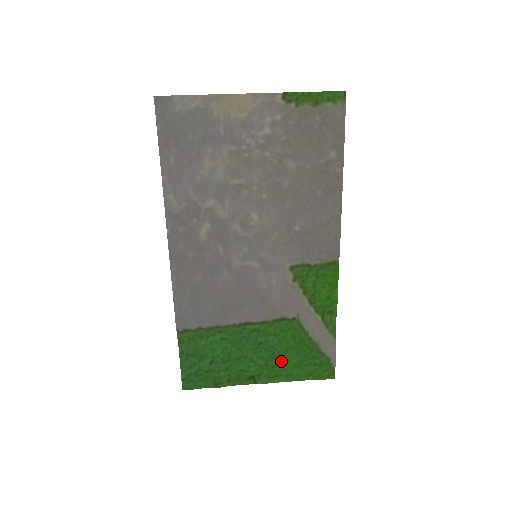
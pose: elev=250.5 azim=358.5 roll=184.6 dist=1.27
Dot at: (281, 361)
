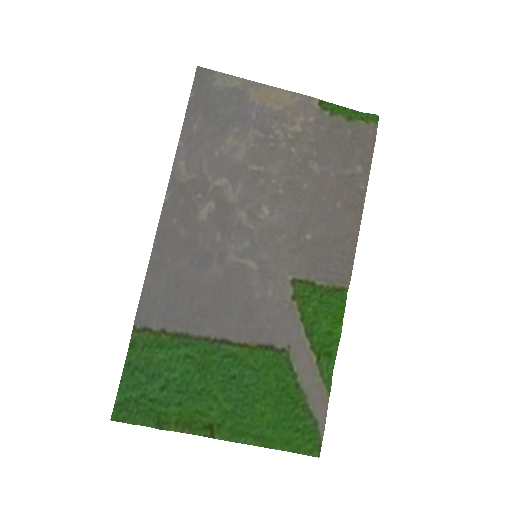
Dot at: (254, 411)
